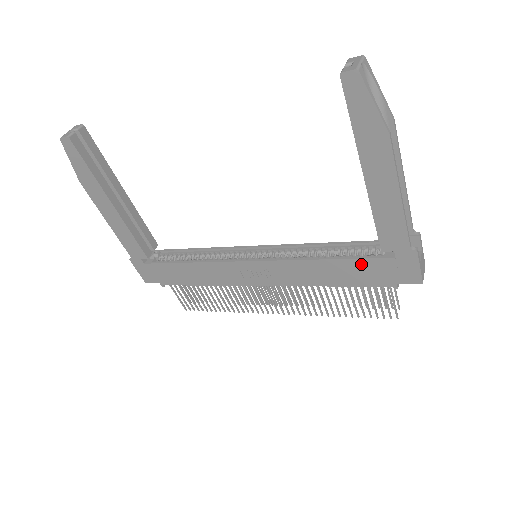
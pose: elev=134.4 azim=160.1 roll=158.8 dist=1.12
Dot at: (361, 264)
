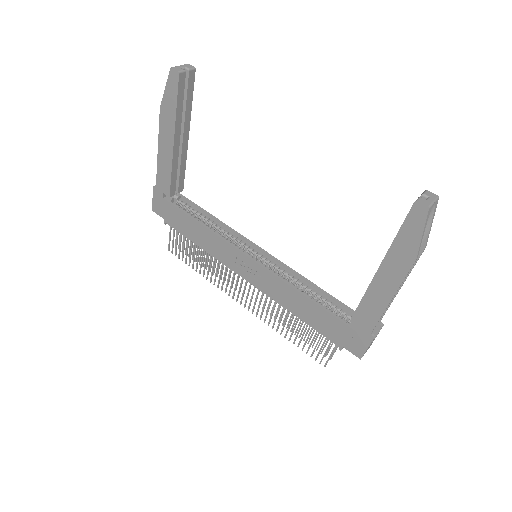
Dot at: (329, 318)
